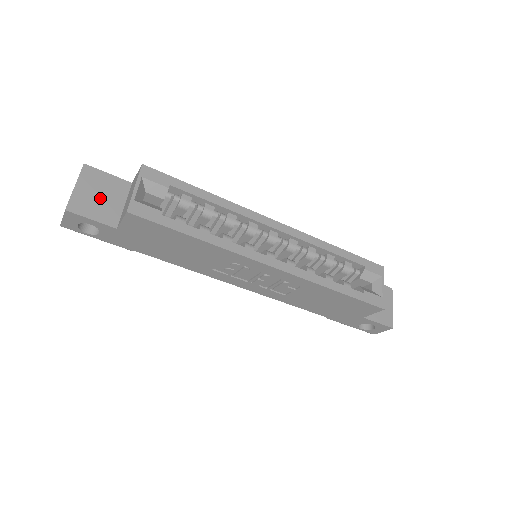
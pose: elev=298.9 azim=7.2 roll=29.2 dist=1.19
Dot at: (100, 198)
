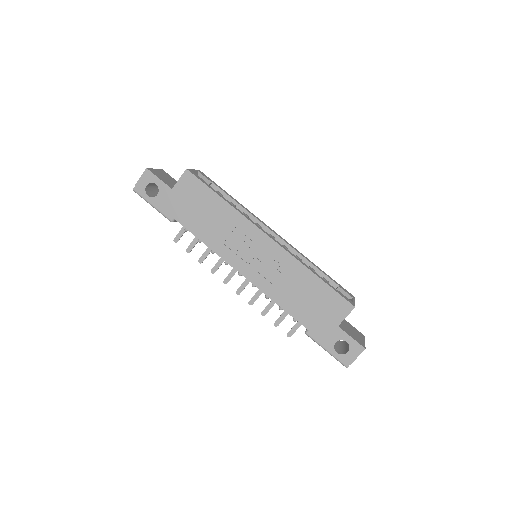
Dot at: (167, 179)
